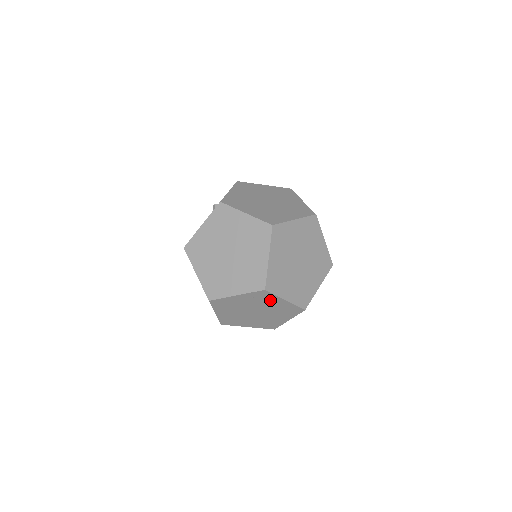
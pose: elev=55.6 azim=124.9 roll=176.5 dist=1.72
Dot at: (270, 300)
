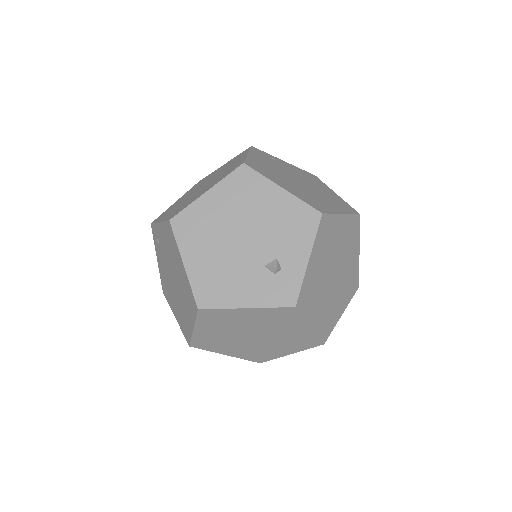
Dot at: occluded
